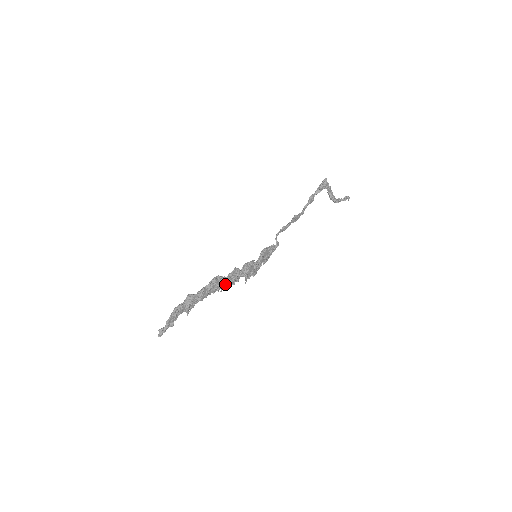
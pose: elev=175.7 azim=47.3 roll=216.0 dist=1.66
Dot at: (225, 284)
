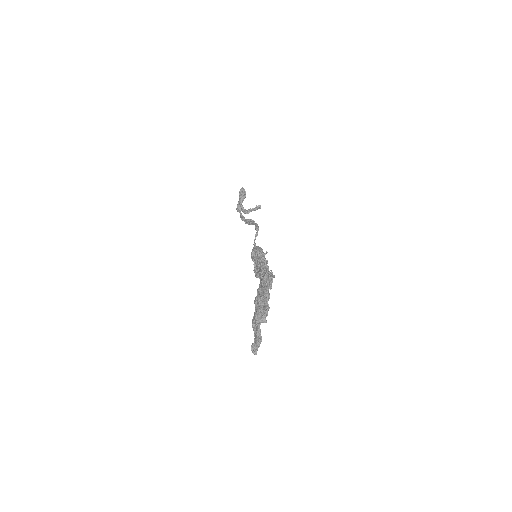
Dot at: occluded
